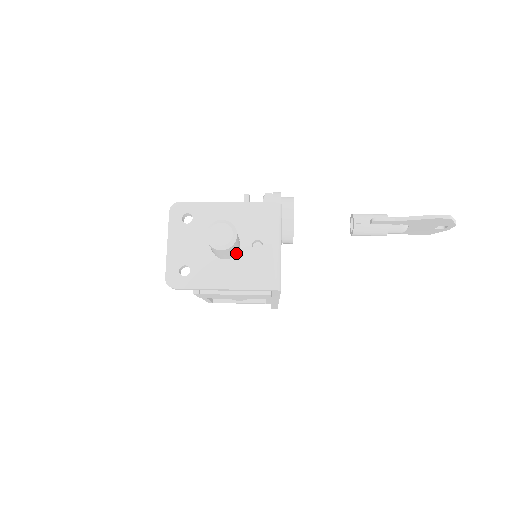
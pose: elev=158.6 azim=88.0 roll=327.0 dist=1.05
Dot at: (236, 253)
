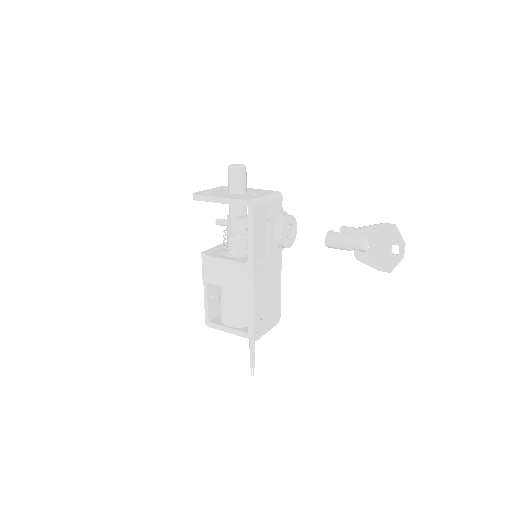
Dot at: (240, 193)
